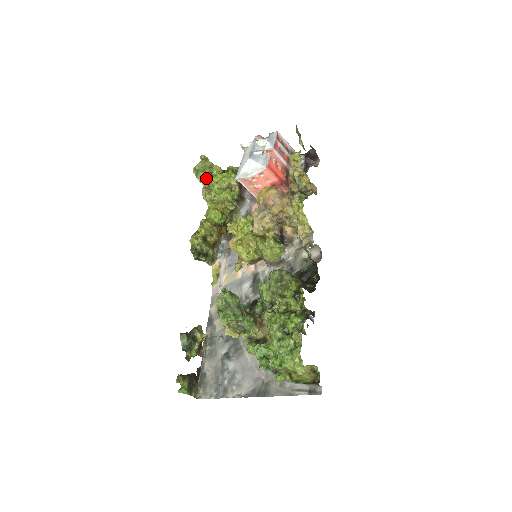
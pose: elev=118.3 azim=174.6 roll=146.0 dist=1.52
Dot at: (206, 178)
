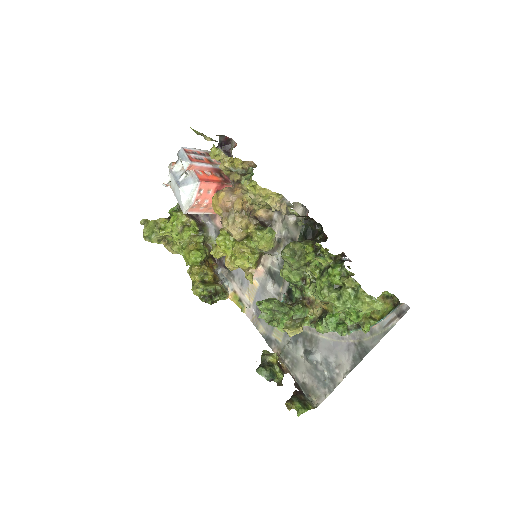
Dot at: (160, 236)
